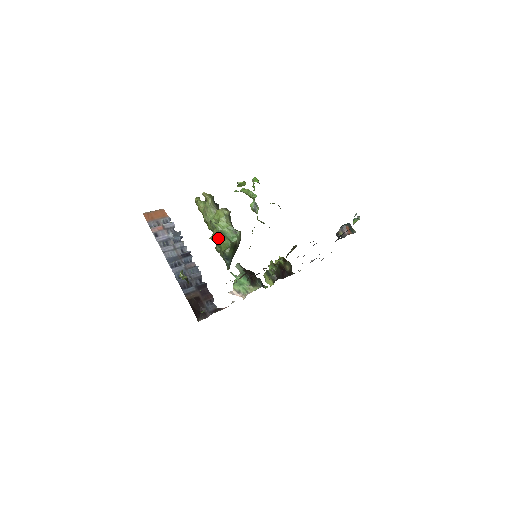
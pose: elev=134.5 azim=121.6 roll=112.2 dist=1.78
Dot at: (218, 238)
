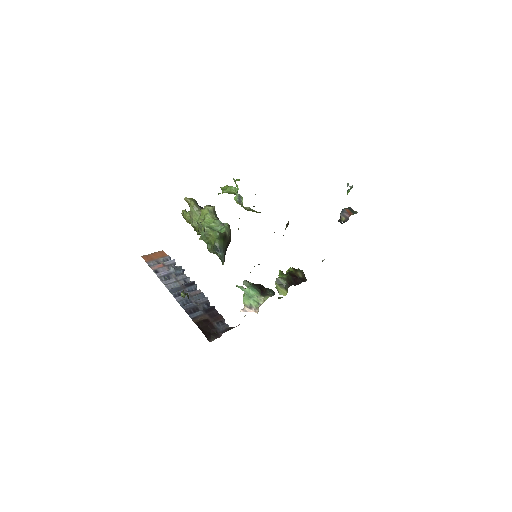
Dot at: (205, 233)
